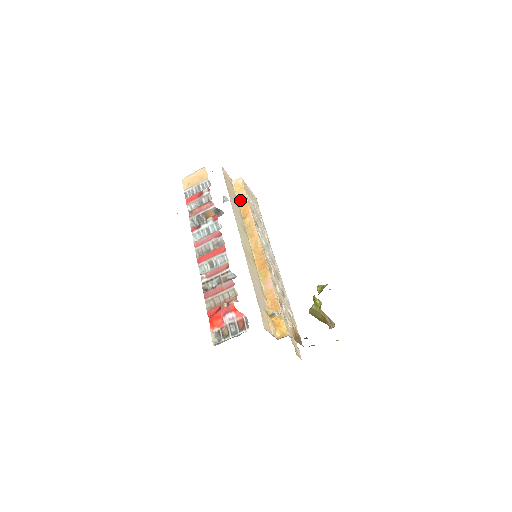
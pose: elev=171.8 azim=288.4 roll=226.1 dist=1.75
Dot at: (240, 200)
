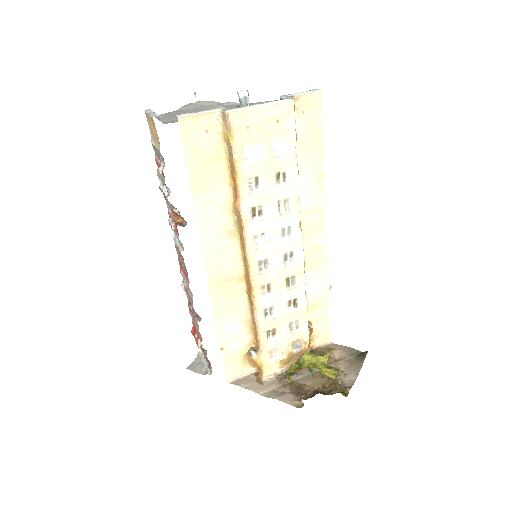
Dot at: (230, 163)
